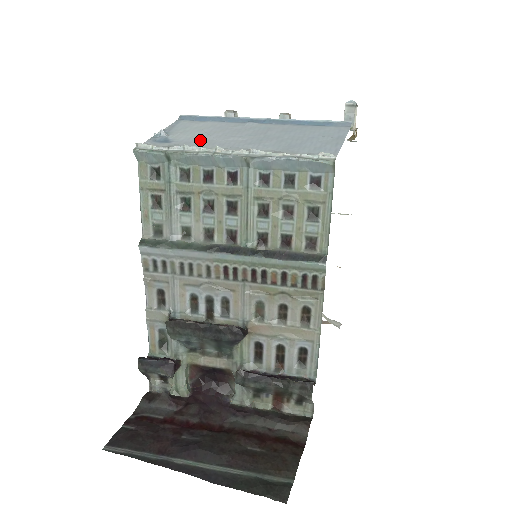
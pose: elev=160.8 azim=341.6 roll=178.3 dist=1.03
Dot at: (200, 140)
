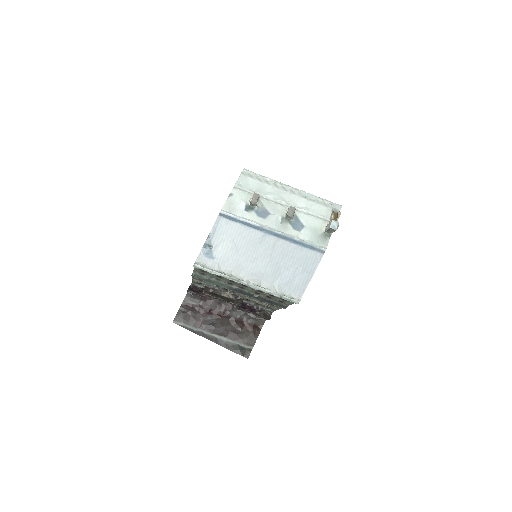
Dot at: (231, 260)
